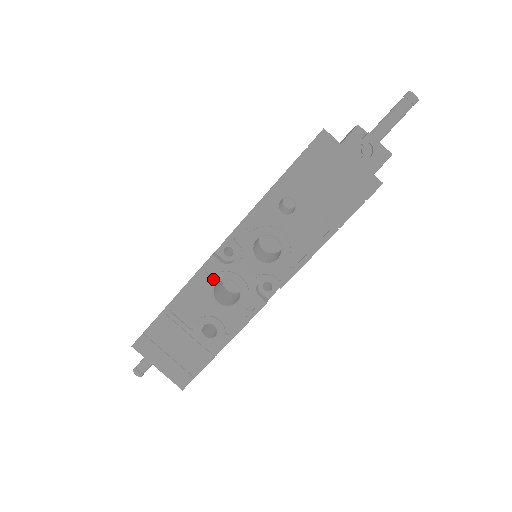
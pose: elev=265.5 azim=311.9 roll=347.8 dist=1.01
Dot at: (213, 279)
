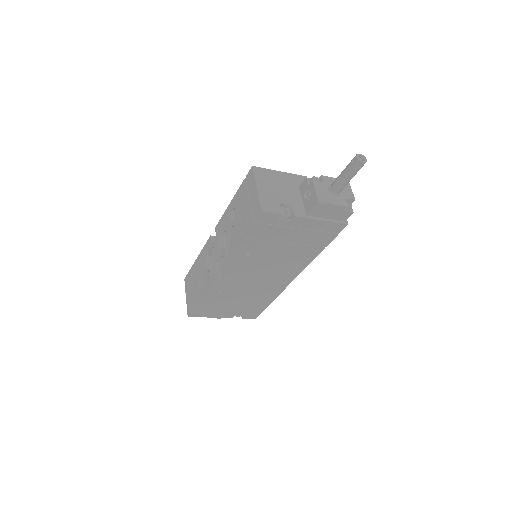
Dot at: (208, 251)
